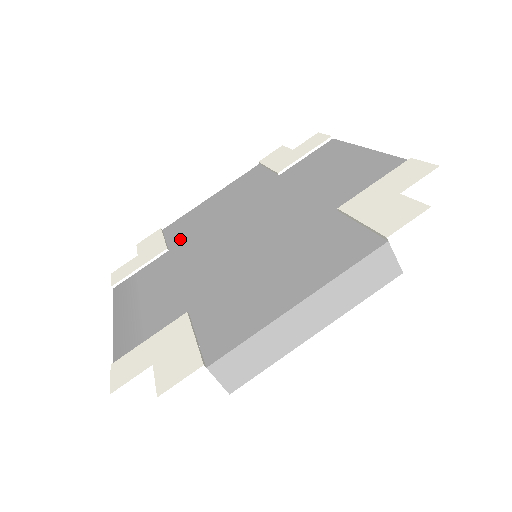
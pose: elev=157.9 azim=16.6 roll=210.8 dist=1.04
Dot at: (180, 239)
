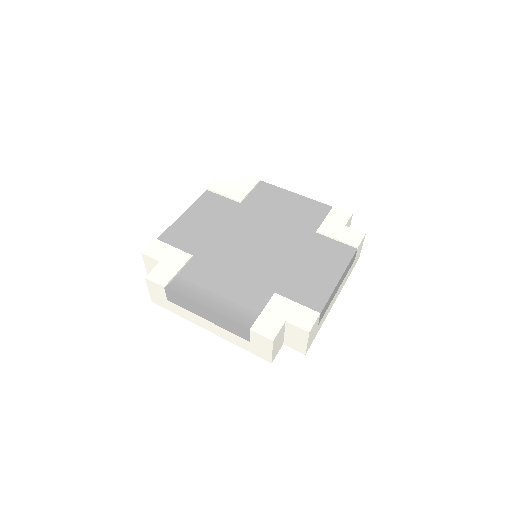
Dot at: (195, 248)
